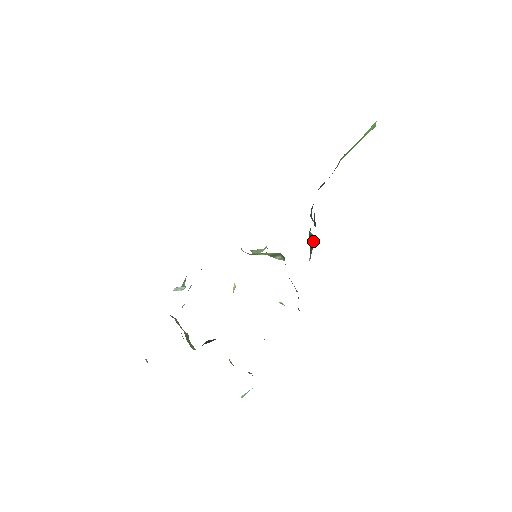
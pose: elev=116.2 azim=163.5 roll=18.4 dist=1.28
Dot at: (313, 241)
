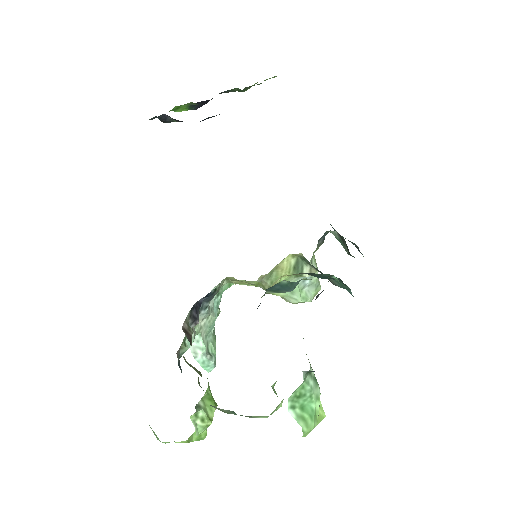
Dot at: (343, 241)
